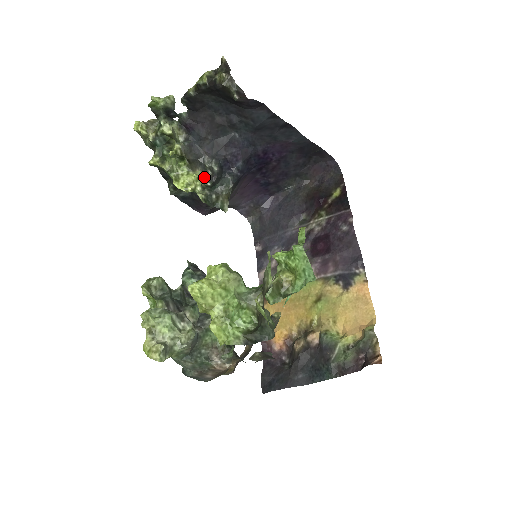
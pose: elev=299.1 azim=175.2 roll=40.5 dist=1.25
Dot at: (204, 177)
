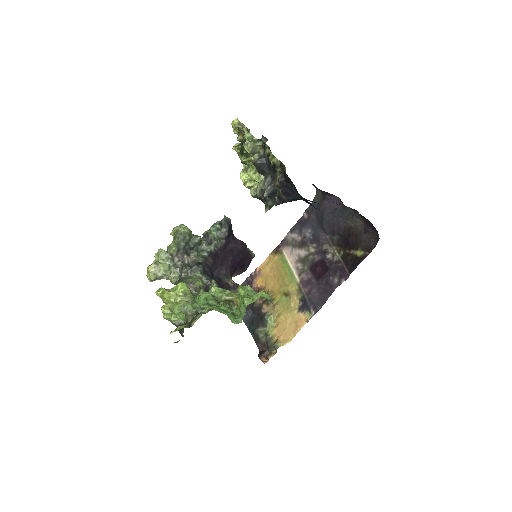
Dot at: (263, 184)
